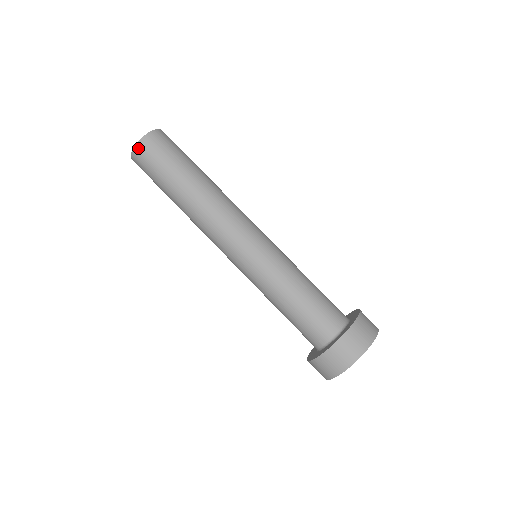
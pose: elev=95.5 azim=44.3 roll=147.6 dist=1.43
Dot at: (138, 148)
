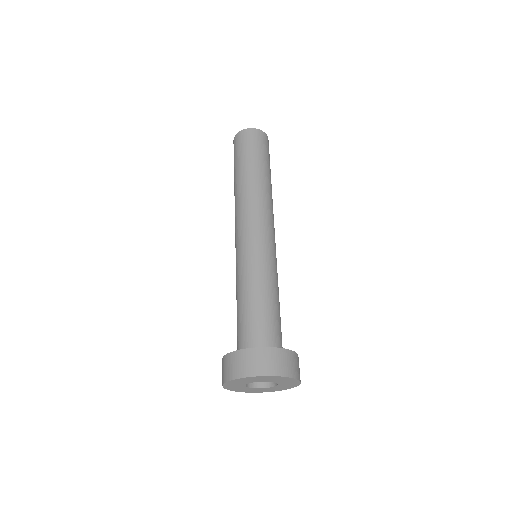
Dot at: (260, 132)
